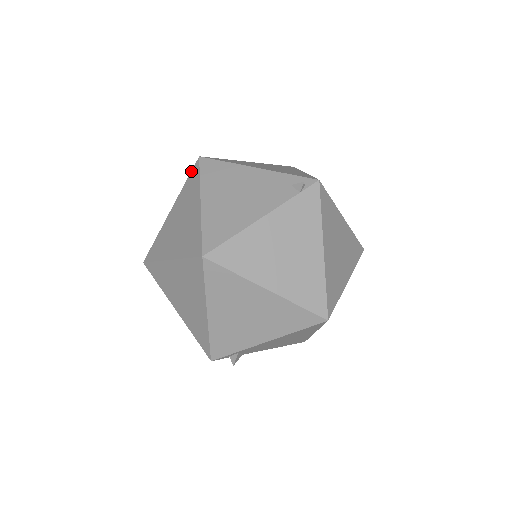
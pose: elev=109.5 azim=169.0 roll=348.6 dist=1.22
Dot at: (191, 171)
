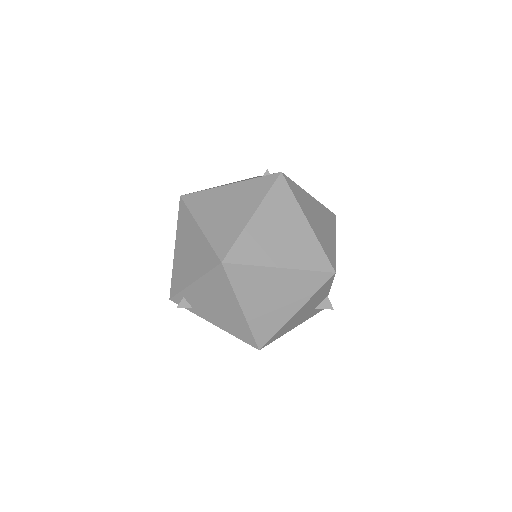
Dot at: occluded
